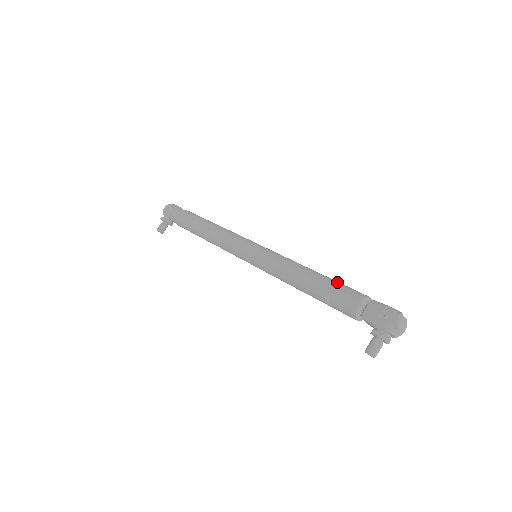
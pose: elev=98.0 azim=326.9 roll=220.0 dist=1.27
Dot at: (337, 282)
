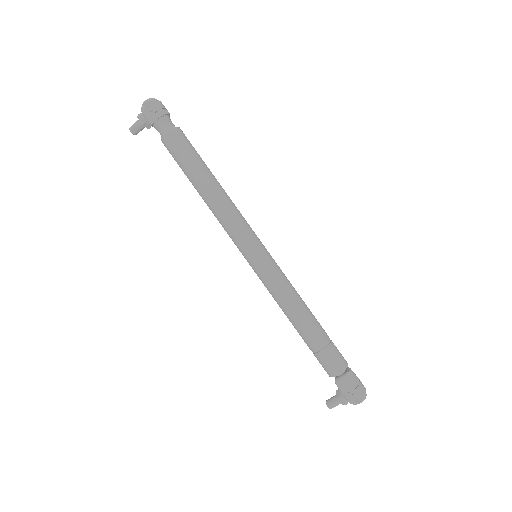
Dot at: (328, 340)
